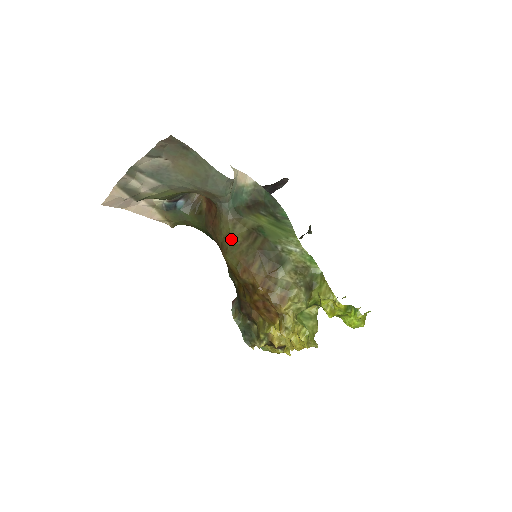
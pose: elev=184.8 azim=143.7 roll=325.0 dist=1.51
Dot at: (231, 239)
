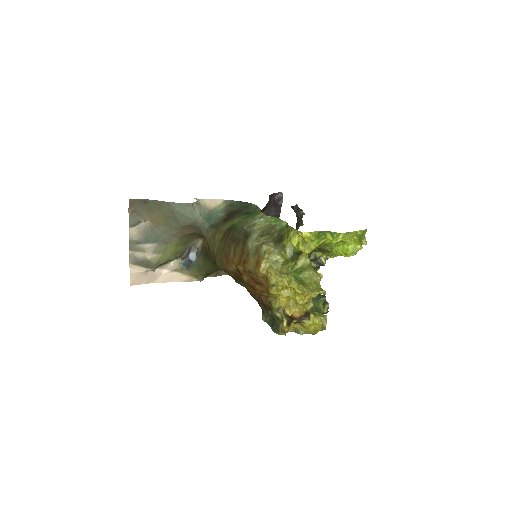
Dot at: (215, 249)
